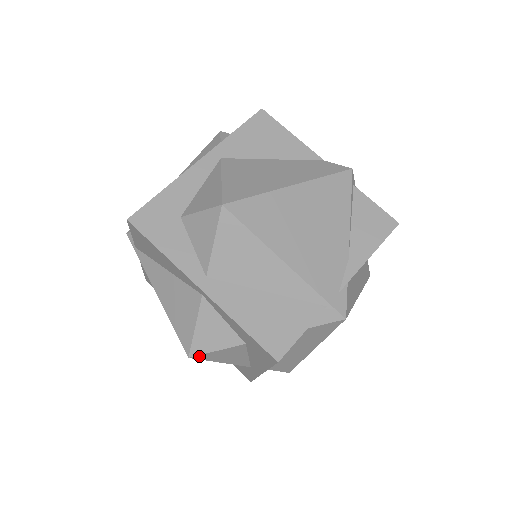
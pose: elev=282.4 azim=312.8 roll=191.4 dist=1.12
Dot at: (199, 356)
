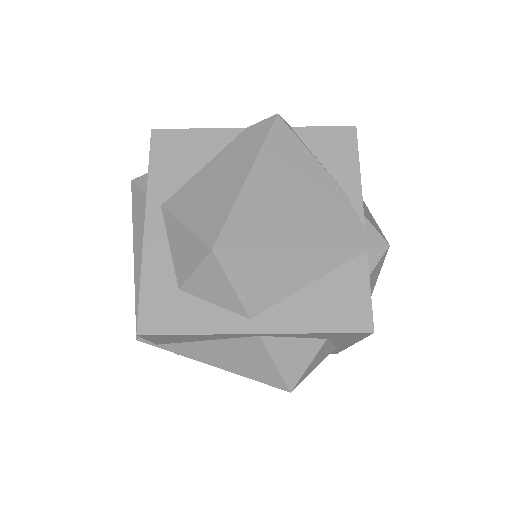
Dot at: (297, 383)
